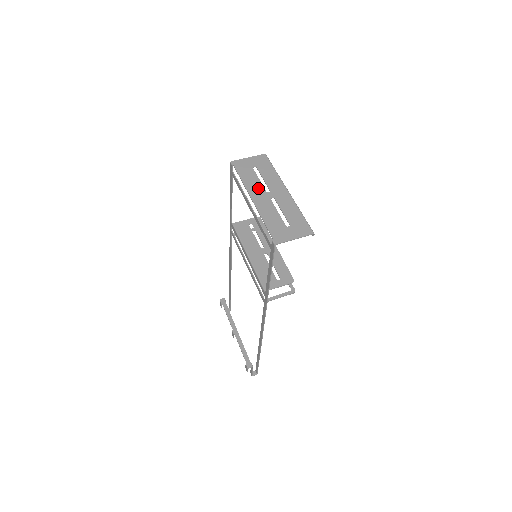
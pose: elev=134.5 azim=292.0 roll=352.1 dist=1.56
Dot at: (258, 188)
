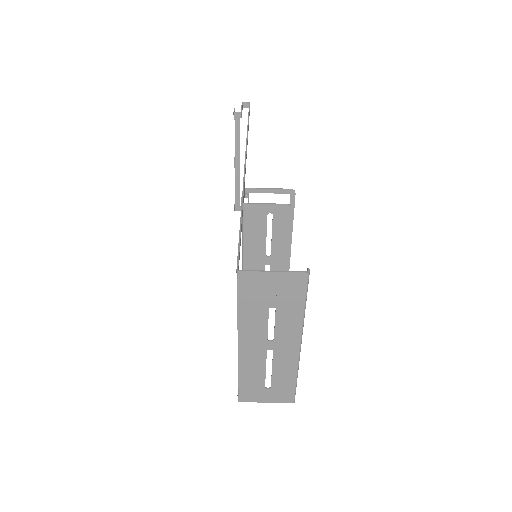
Dot at: (258, 331)
